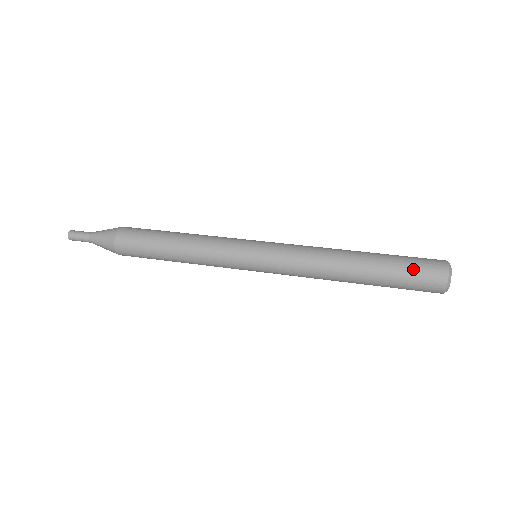
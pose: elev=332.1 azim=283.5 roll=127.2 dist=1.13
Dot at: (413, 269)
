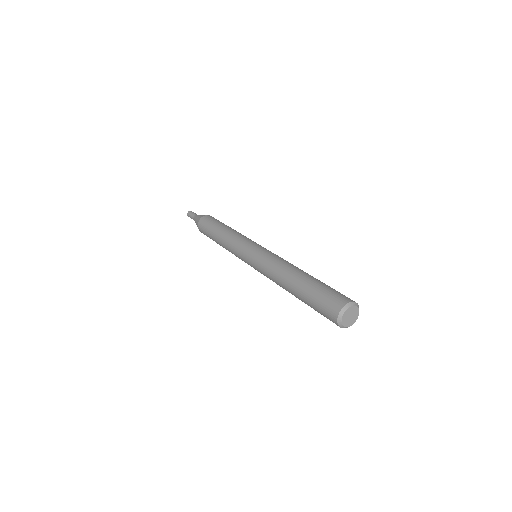
Dot at: (319, 302)
